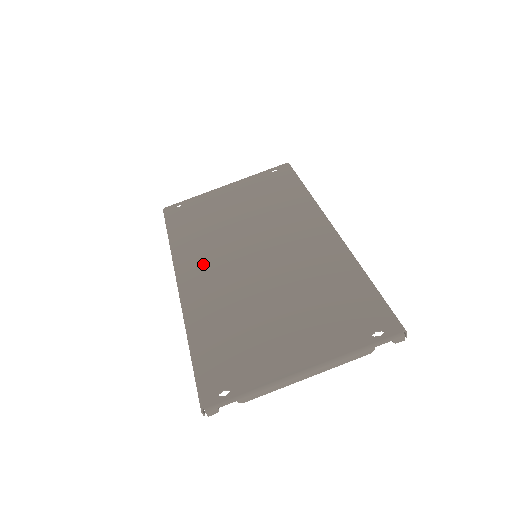
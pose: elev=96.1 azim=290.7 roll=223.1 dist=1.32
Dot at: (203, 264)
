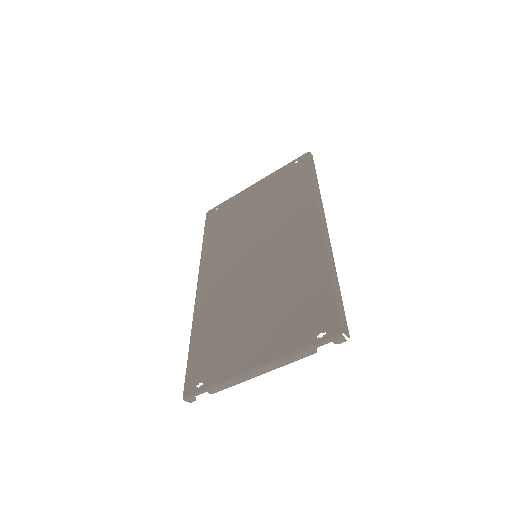
Dot at: (217, 266)
